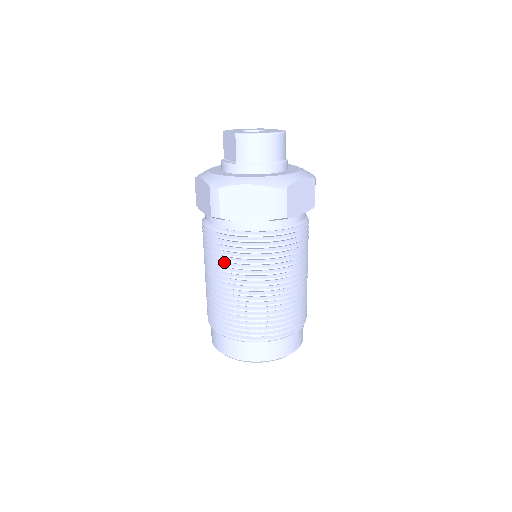
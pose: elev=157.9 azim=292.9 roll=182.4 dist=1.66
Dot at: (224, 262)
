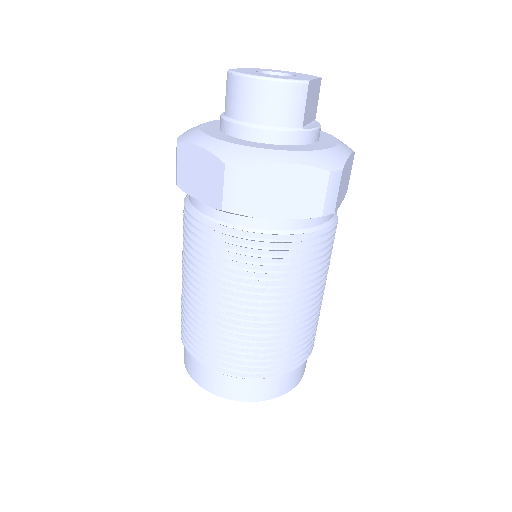
Dot at: occluded
